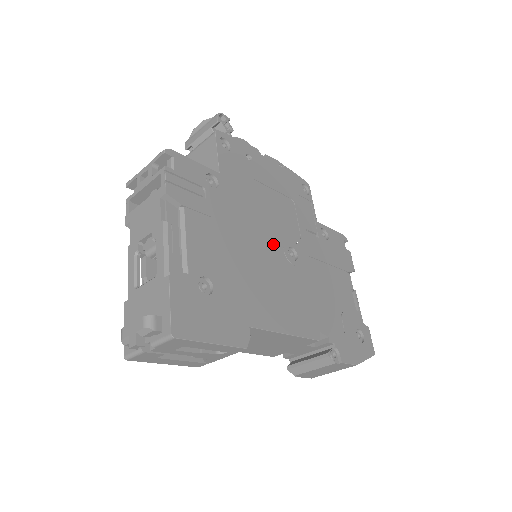
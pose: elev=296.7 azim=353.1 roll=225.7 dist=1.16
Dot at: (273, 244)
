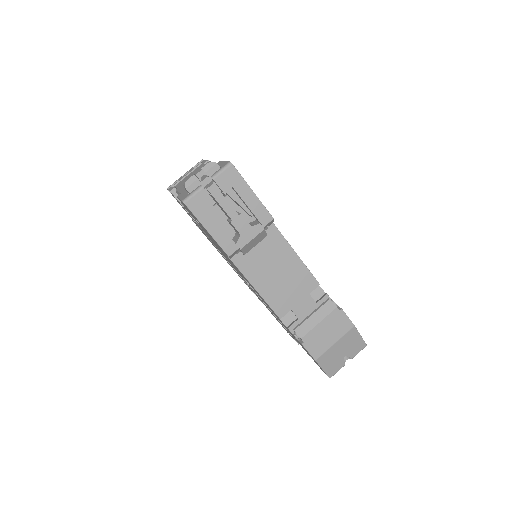
Dot at: occluded
